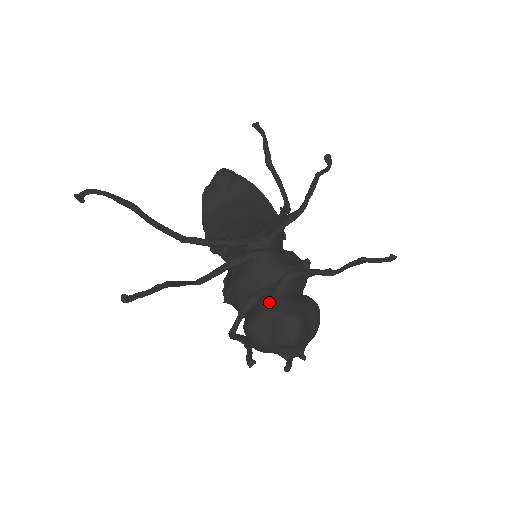
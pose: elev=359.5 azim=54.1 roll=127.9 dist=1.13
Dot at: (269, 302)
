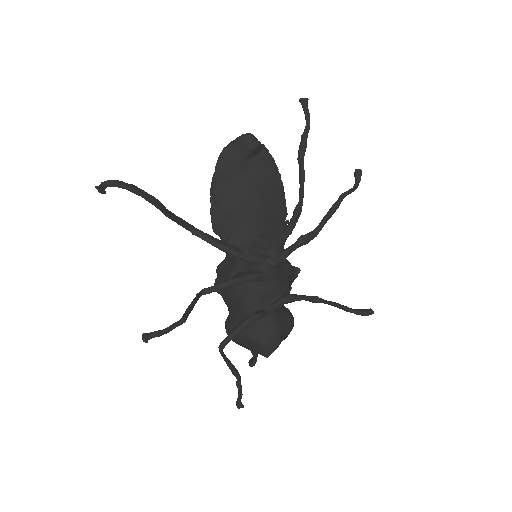
Dot at: (259, 321)
